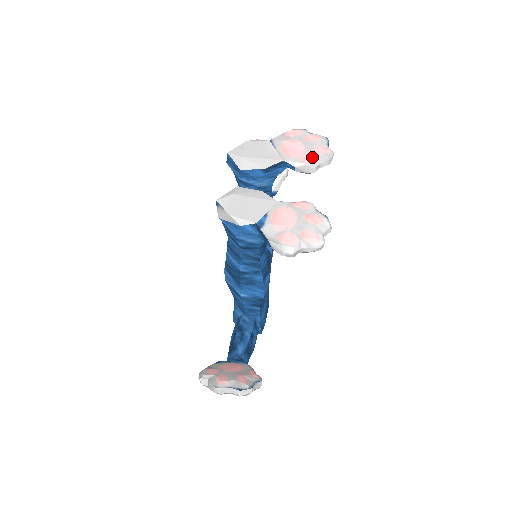
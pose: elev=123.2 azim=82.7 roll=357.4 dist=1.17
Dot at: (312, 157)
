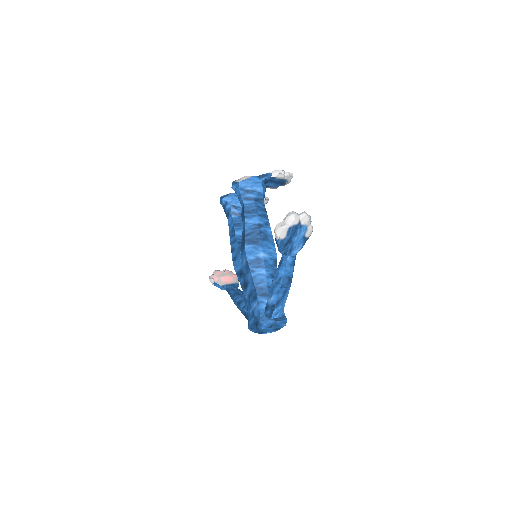
Dot at: occluded
